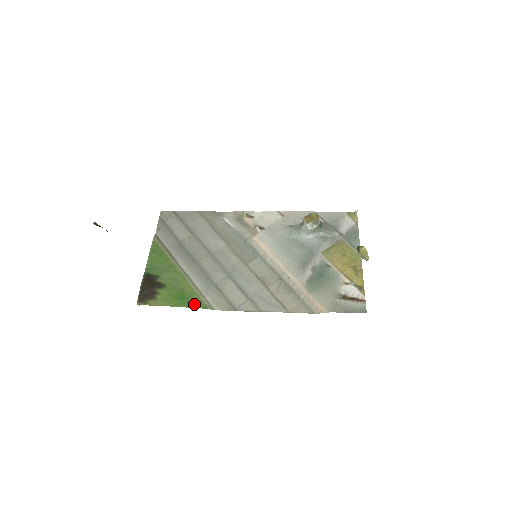
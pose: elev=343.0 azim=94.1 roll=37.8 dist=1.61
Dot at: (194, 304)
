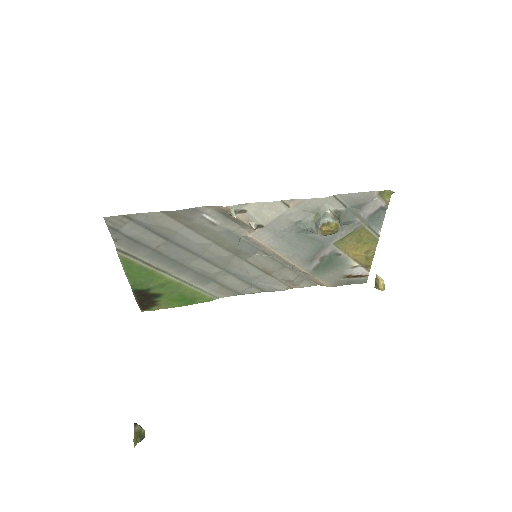
Dot at: (199, 301)
